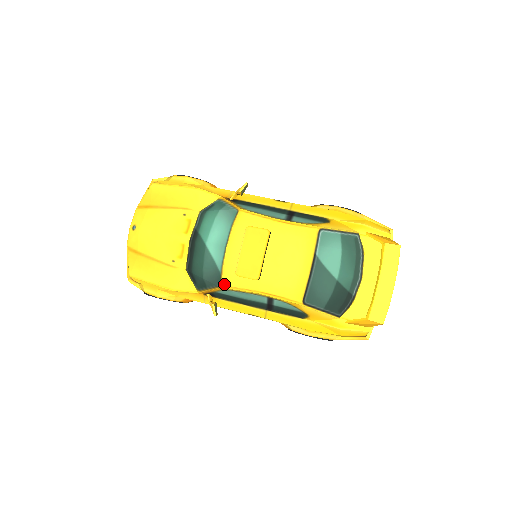
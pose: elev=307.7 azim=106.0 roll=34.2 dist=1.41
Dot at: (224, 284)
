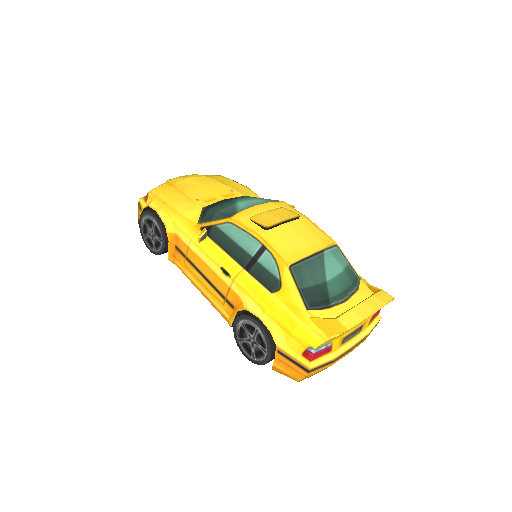
Dot at: (234, 218)
